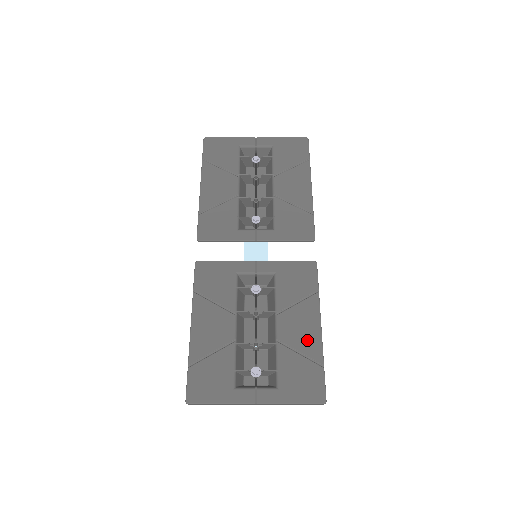
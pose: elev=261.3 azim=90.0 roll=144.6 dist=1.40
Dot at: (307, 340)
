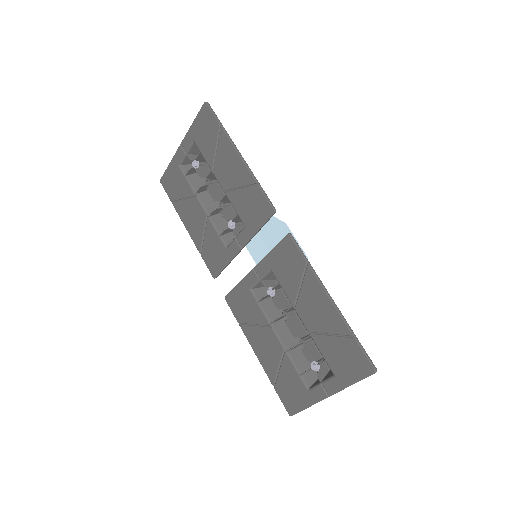
Dot at: (327, 319)
